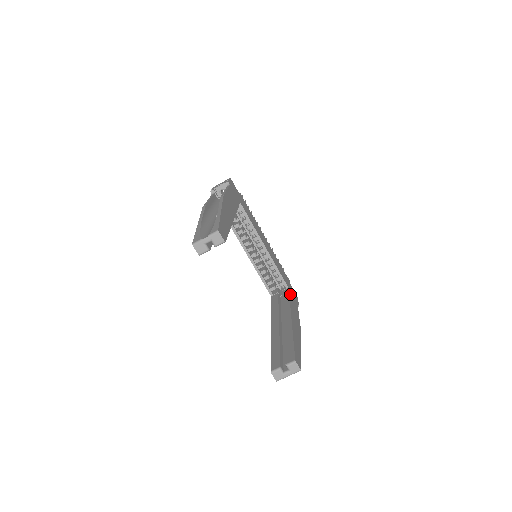
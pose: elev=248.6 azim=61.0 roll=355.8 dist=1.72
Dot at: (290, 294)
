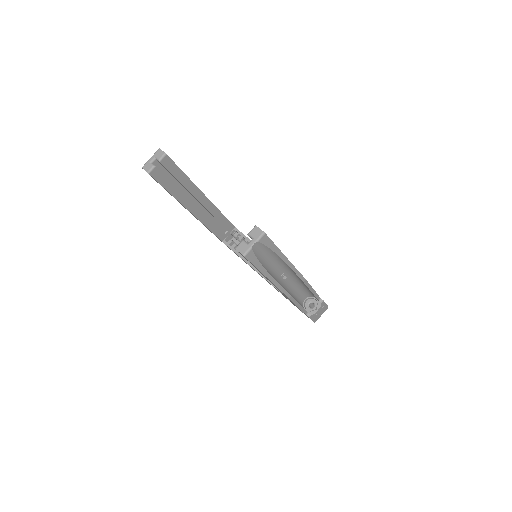
Dot at: occluded
